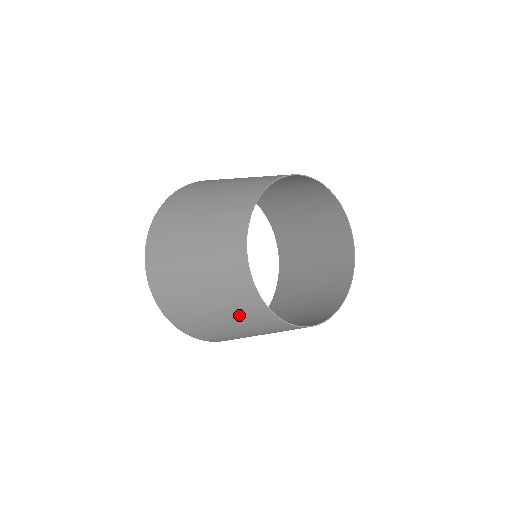
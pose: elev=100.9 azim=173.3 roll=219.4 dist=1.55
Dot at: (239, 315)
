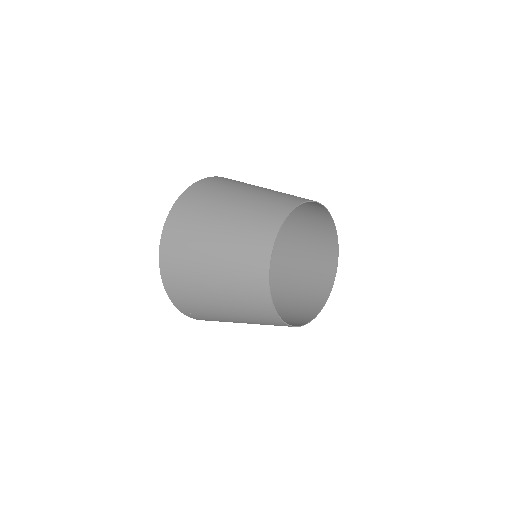
Dot at: (237, 289)
